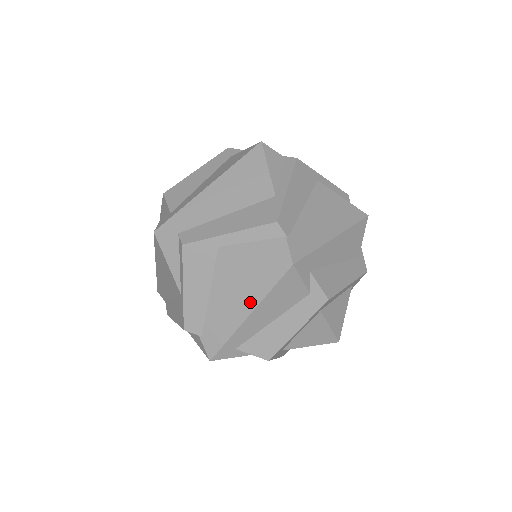
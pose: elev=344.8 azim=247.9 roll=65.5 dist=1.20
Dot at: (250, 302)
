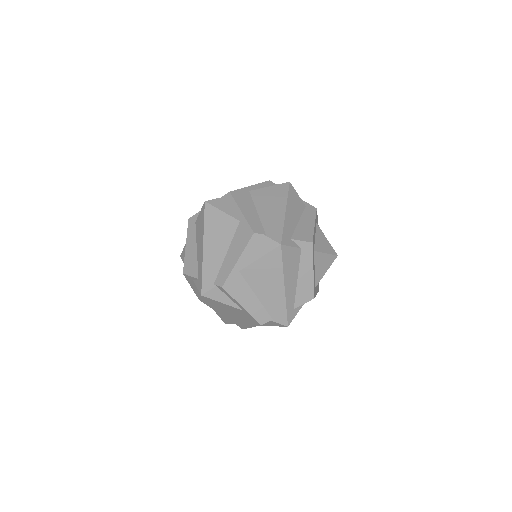
Dot at: (279, 281)
